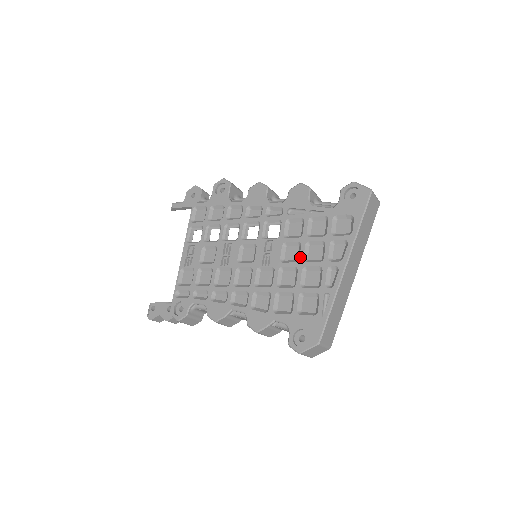
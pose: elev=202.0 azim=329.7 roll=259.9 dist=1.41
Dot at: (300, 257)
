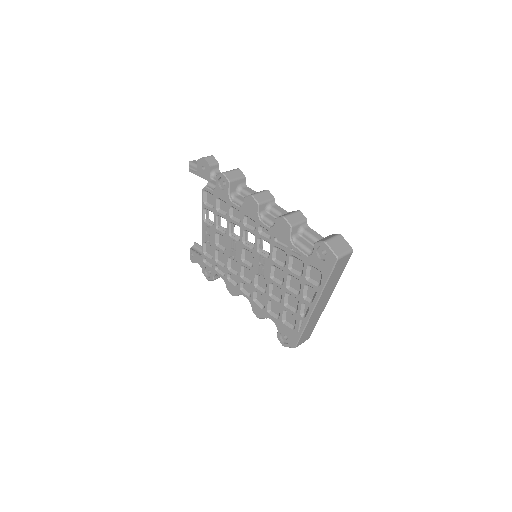
Dot at: (284, 283)
